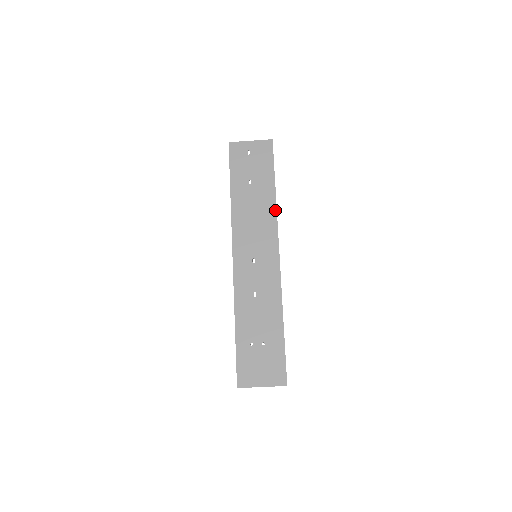
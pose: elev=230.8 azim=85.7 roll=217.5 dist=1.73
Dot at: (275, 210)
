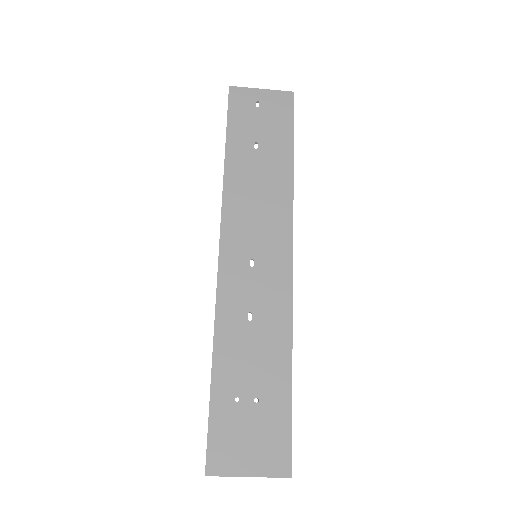
Dot at: (291, 191)
